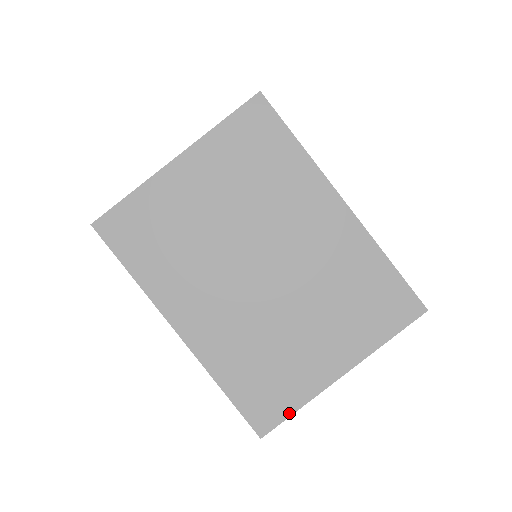
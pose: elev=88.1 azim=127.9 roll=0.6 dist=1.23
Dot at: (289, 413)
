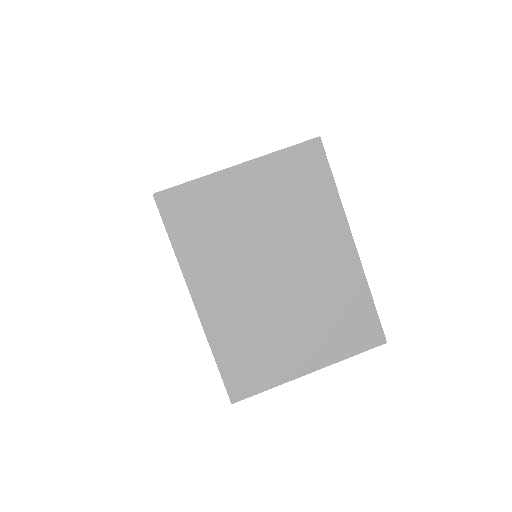
Dot at: (260, 390)
